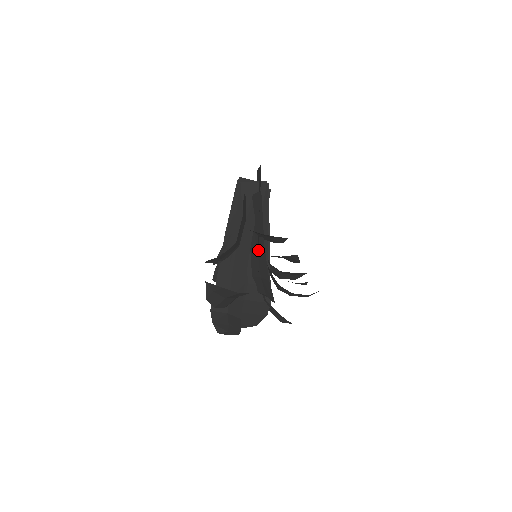
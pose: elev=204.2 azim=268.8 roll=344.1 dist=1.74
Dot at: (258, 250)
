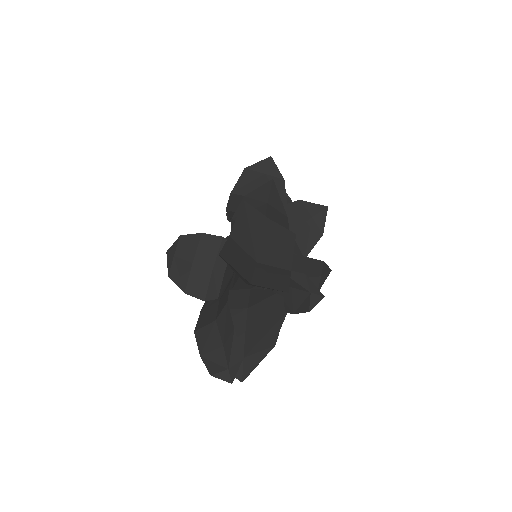
Dot at: occluded
